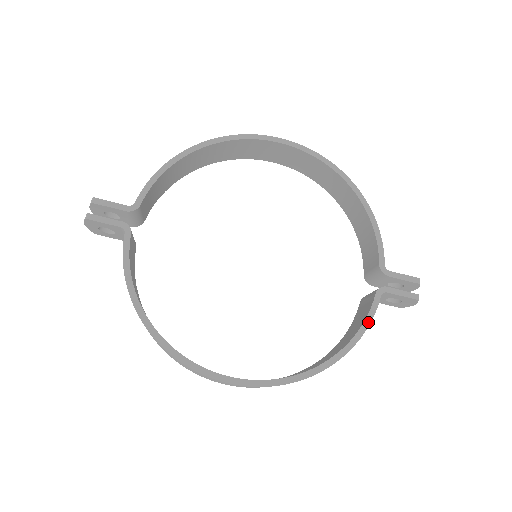
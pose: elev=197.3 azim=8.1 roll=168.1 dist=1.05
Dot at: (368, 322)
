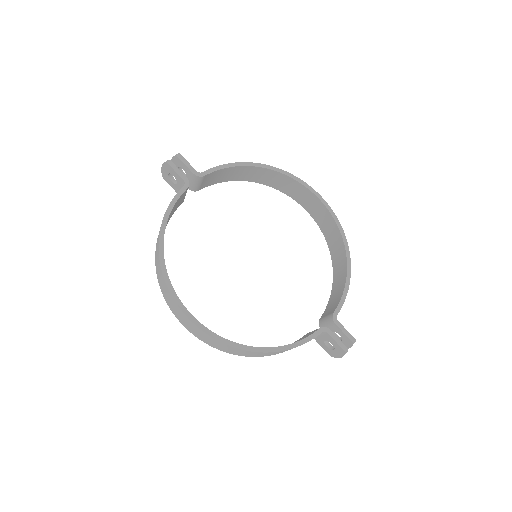
Dot at: (303, 342)
